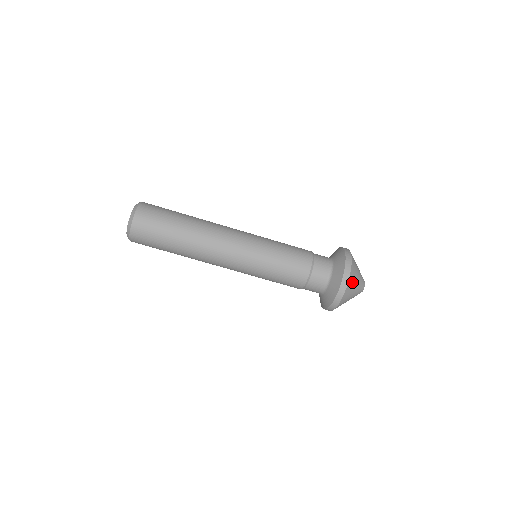
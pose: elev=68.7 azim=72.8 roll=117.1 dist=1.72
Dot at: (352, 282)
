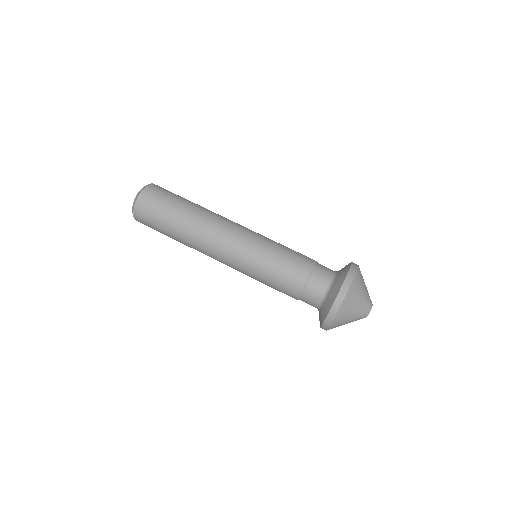
Dot at: (361, 277)
